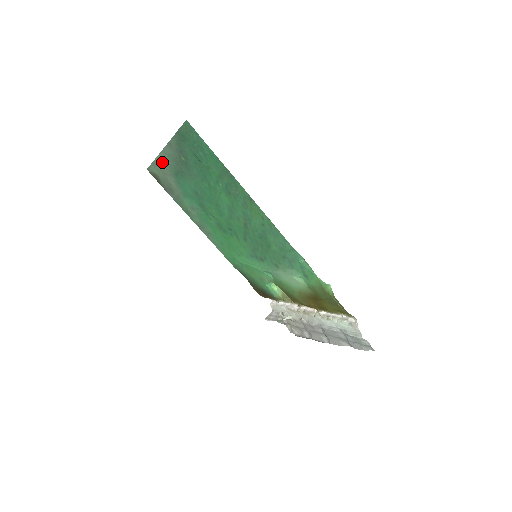
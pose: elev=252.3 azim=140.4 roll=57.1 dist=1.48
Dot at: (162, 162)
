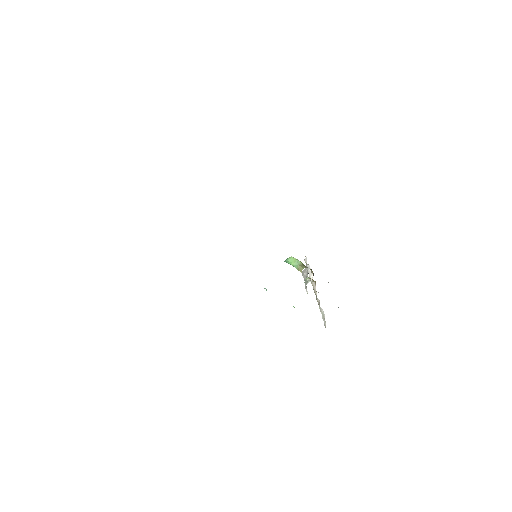
Dot at: occluded
